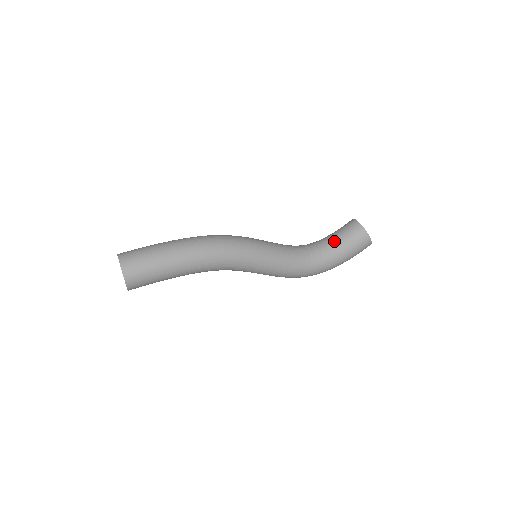
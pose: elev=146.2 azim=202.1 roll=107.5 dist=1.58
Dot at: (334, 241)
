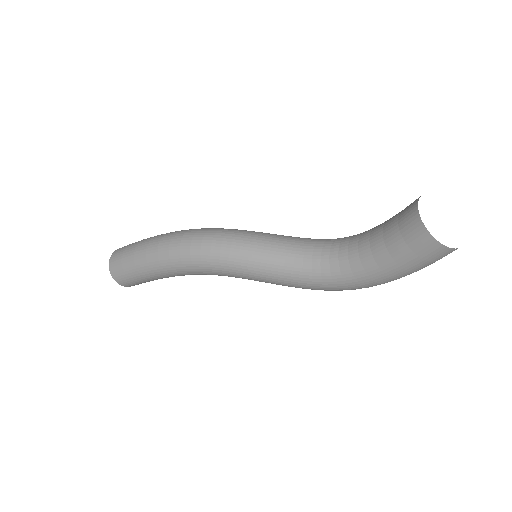
Dot at: (373, 239)
